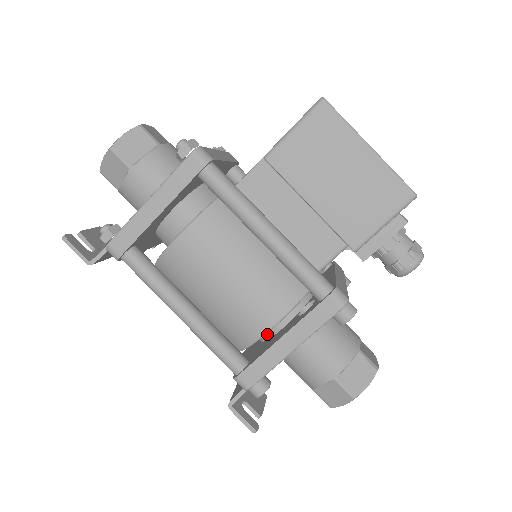
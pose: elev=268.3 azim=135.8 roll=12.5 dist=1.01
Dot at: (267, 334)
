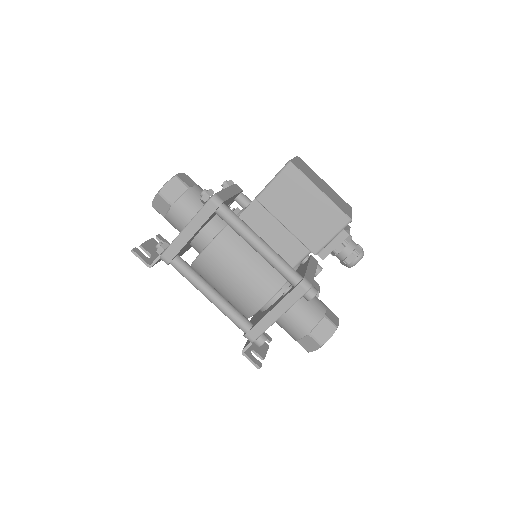
Dot at: (264, 307)
